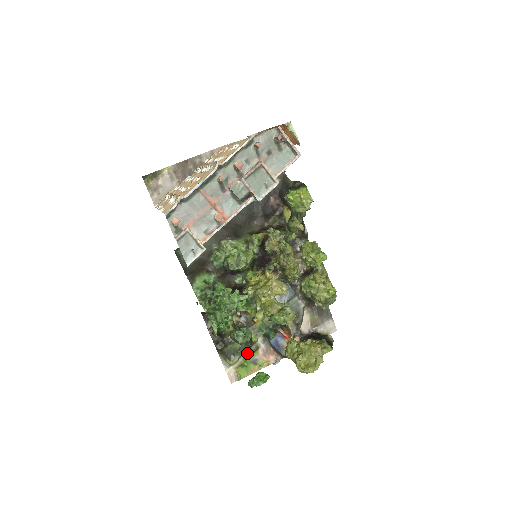
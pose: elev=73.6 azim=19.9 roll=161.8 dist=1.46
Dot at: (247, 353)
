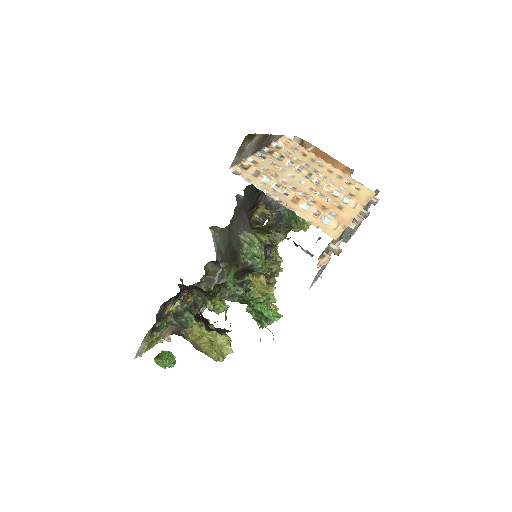
Dot at: occluded
